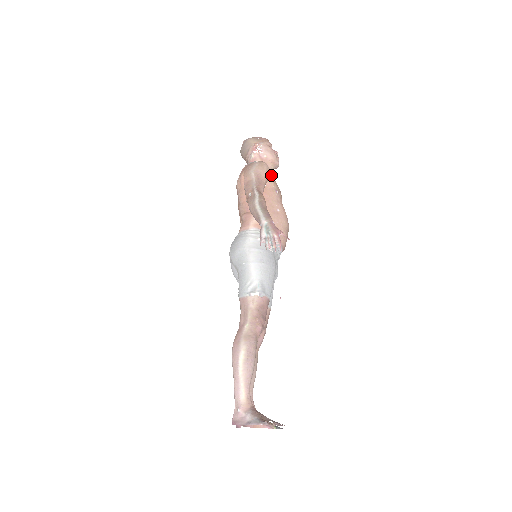
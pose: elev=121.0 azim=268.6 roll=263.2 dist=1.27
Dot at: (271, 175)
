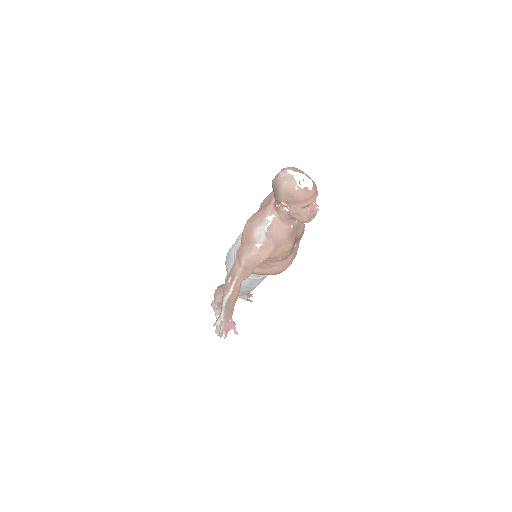
Dot at: (276, 252)
